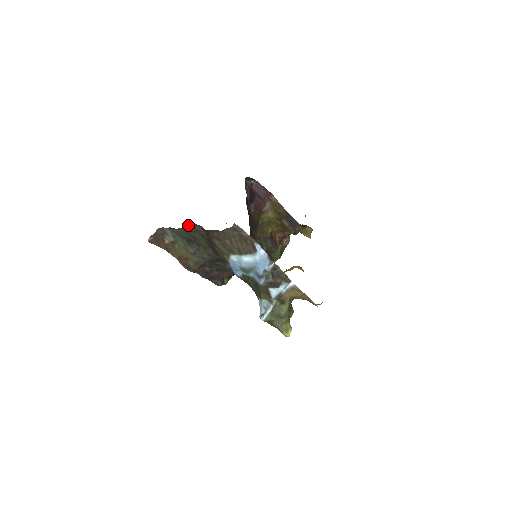
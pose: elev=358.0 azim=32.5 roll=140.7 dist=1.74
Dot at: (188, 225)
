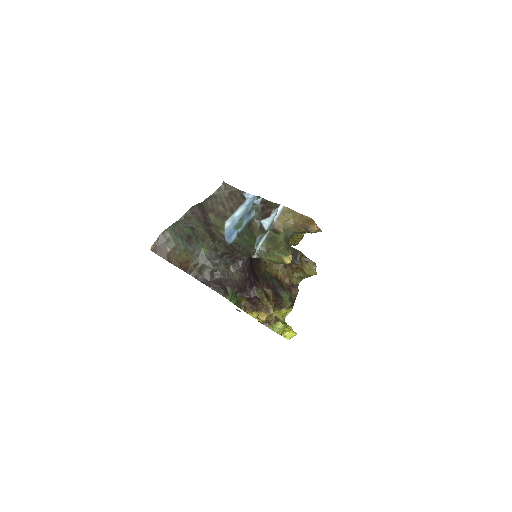
Dot at: (186, 212)
